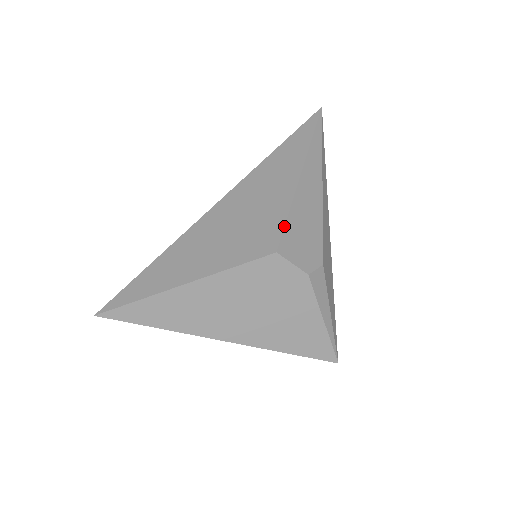
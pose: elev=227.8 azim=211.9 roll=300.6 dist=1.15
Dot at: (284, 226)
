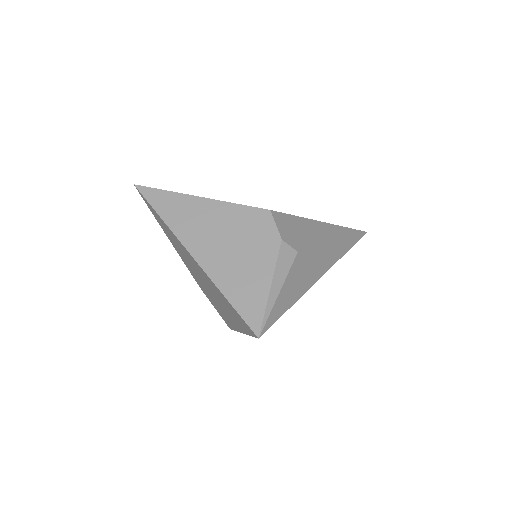
Dot at: occluded
